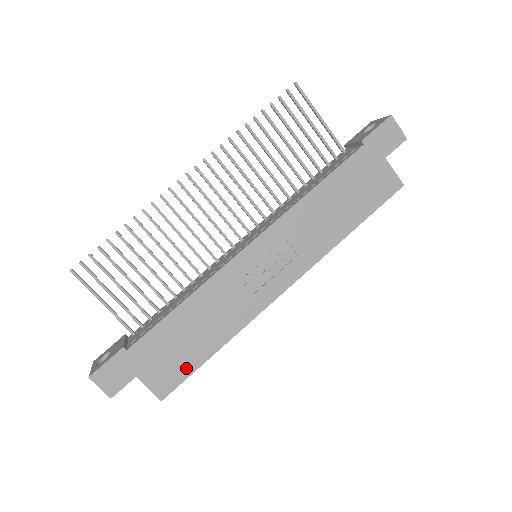
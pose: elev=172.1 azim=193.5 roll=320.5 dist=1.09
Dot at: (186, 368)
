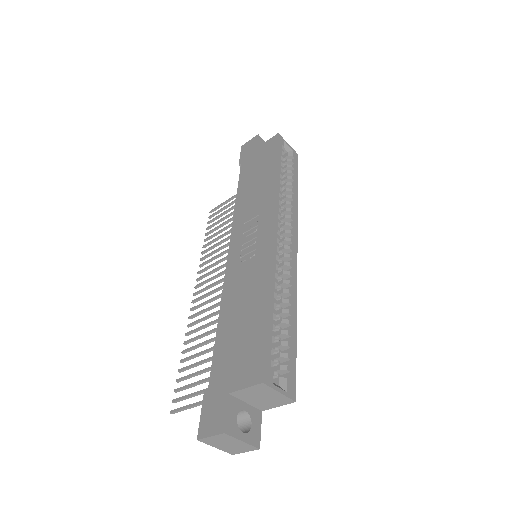
Dot at: (257, 341)
